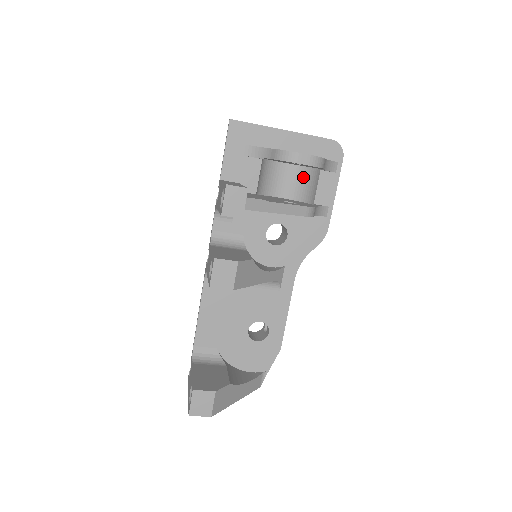
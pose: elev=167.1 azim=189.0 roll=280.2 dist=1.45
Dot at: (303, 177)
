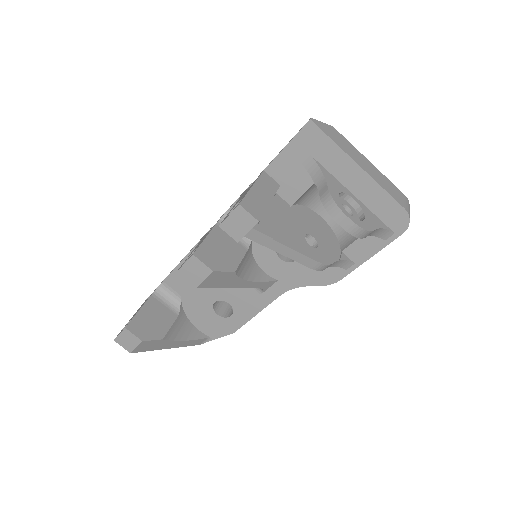
Dot at: occluded
